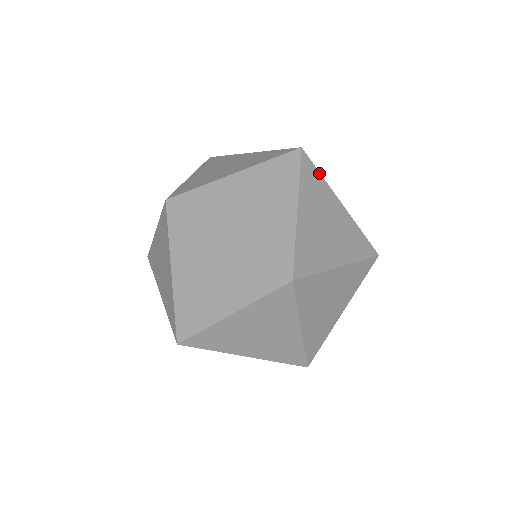
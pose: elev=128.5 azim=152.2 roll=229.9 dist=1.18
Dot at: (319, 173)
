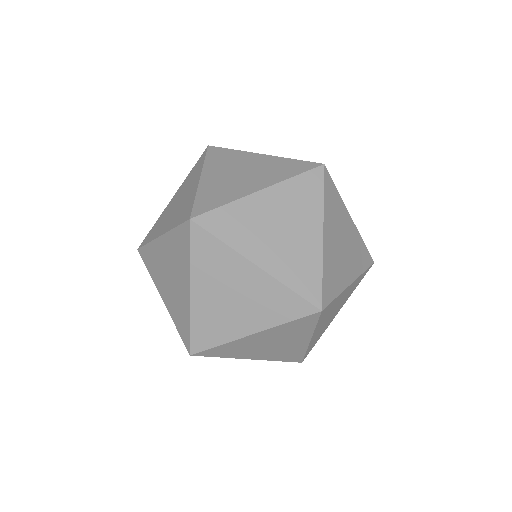
Dot at: (315, 325)
